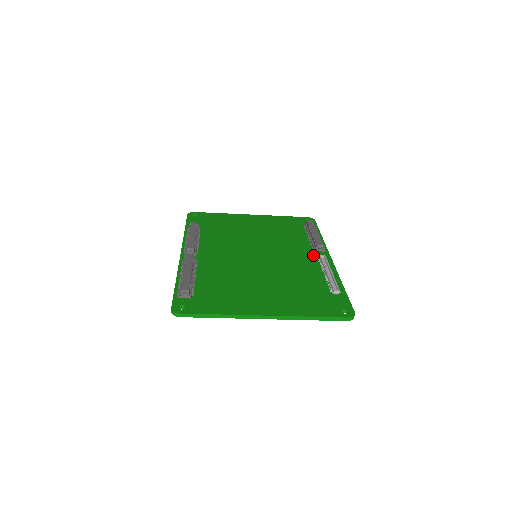
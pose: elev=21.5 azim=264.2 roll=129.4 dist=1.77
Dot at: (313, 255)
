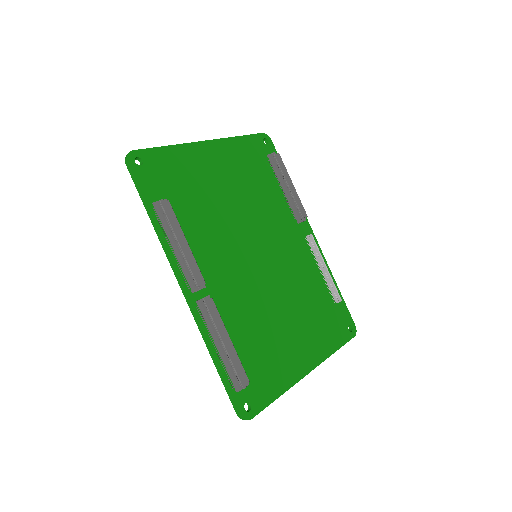
Dot at: (300, 233)
